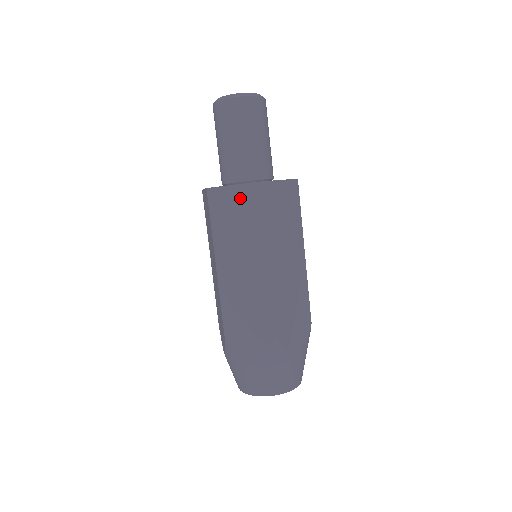
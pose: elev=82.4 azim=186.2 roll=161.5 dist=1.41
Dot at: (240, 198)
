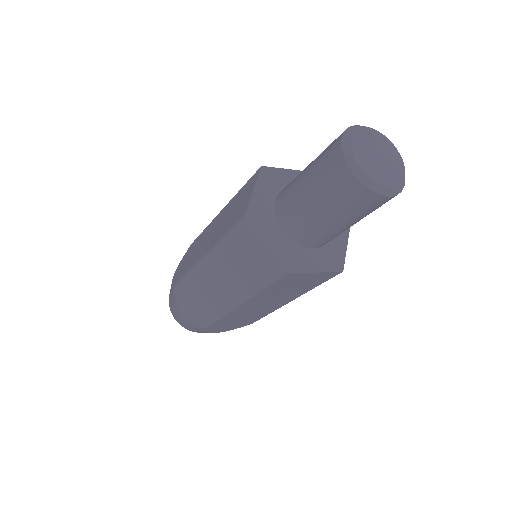
Dot at: (314, 278)
